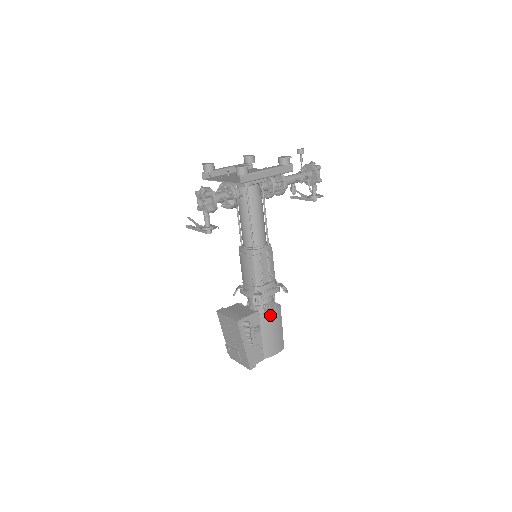
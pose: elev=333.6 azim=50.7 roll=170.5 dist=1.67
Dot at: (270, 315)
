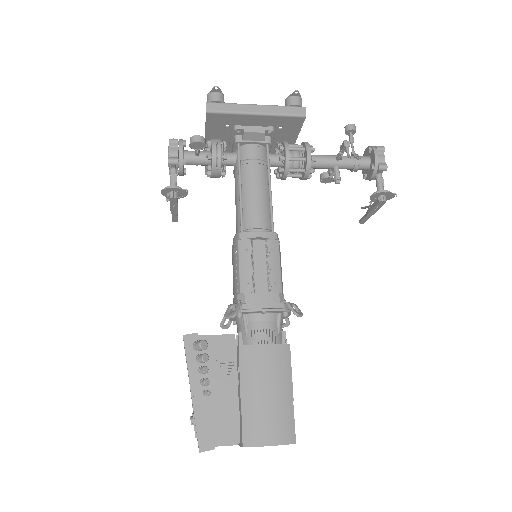
Dot at: (261, 352)
